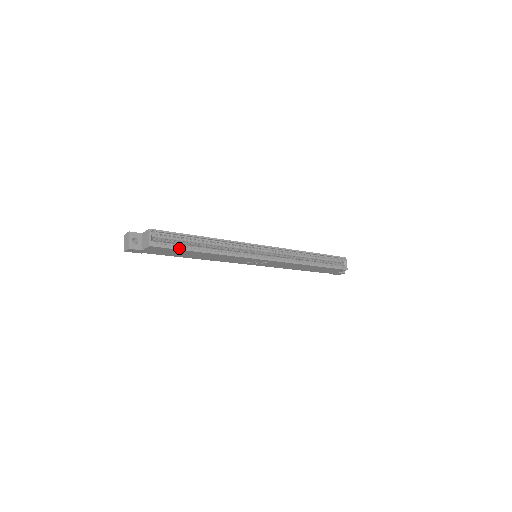
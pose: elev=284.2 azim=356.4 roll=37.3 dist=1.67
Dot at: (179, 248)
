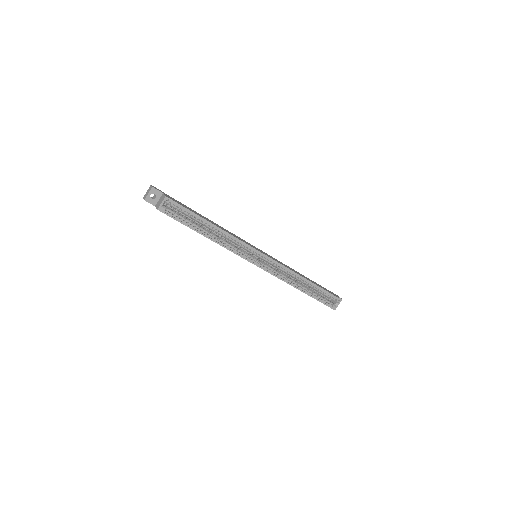
Dot at: (183, 222)
